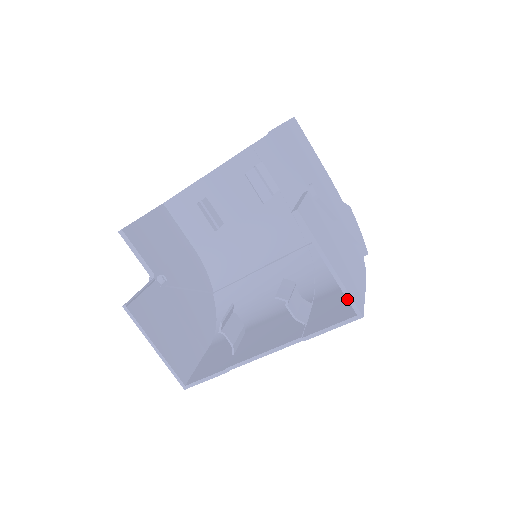
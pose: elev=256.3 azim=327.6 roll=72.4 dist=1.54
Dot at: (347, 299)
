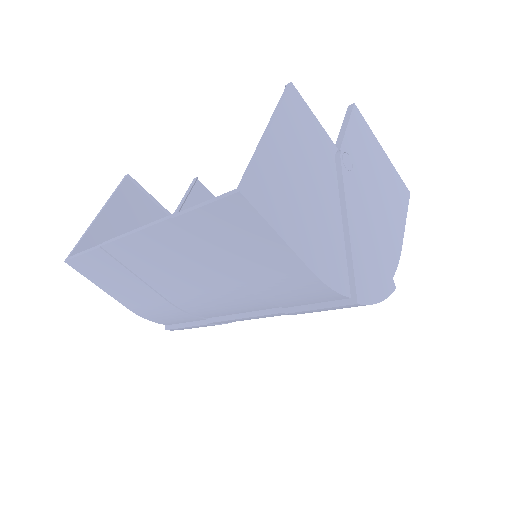
Dot at: (247, 168)
